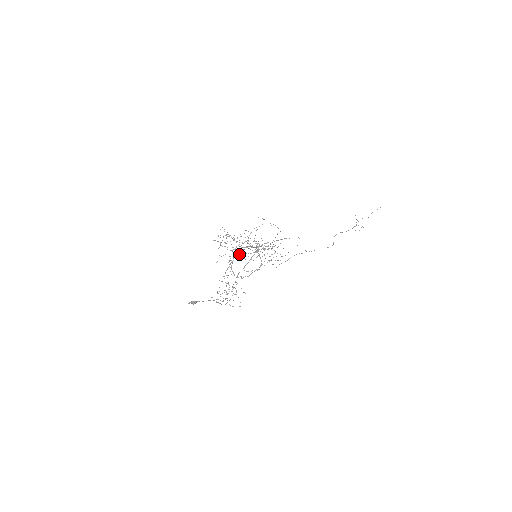
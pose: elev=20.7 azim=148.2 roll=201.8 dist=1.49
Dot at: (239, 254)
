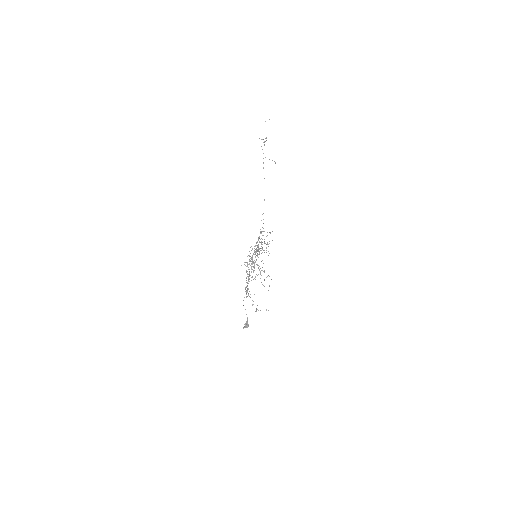
Dot at: (252, 266)
